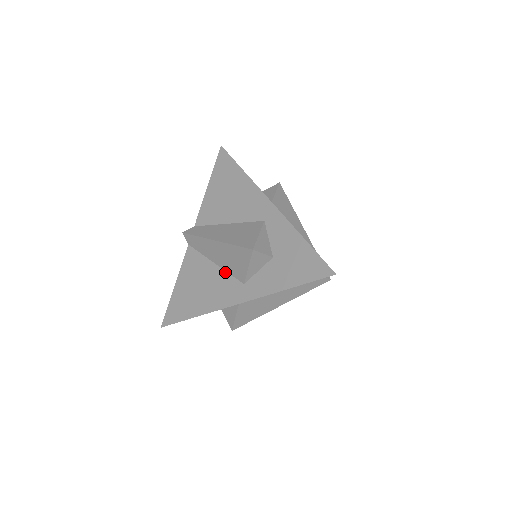
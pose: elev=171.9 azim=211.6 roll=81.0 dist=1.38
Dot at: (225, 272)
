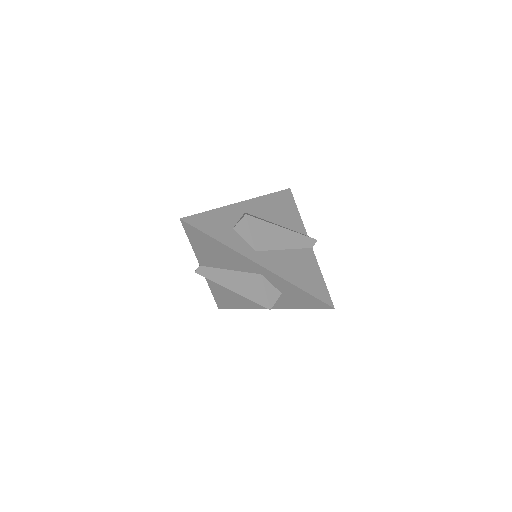
Dot at: occluded
